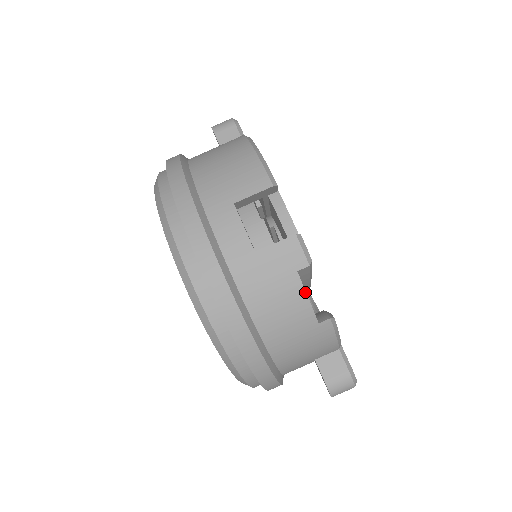
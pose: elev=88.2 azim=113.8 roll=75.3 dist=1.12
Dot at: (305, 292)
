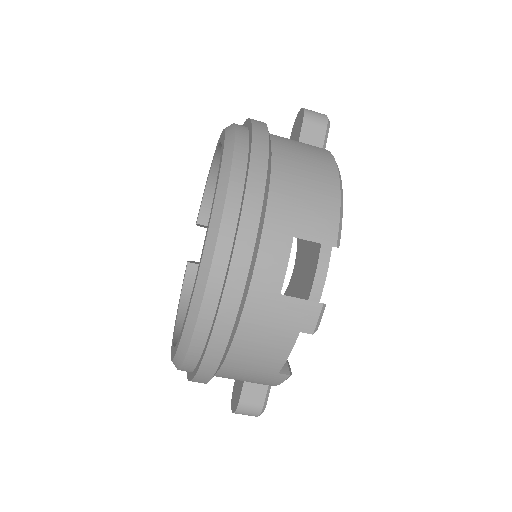
Dot at: (291, 350)
